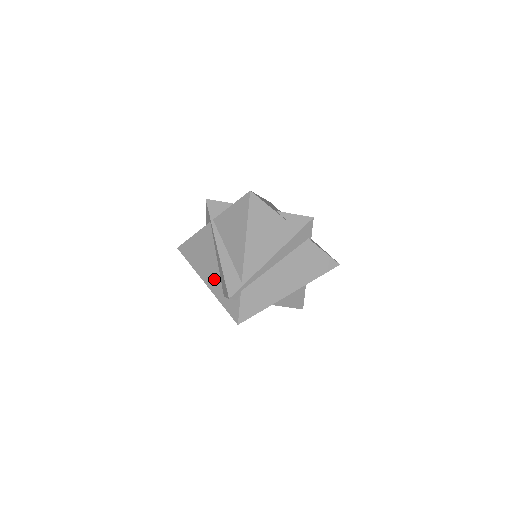
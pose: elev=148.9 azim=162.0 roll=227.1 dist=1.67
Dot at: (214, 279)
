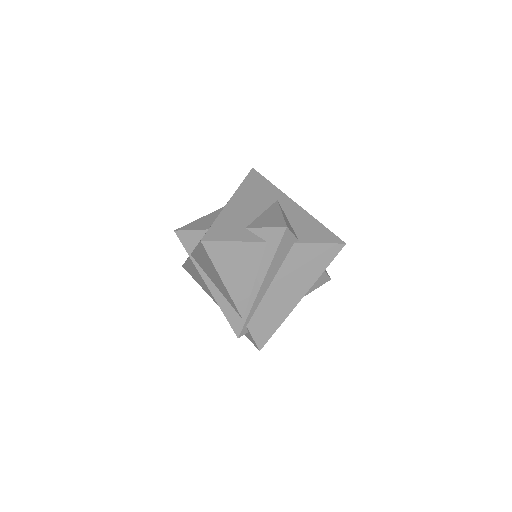
Dot at: occluded
